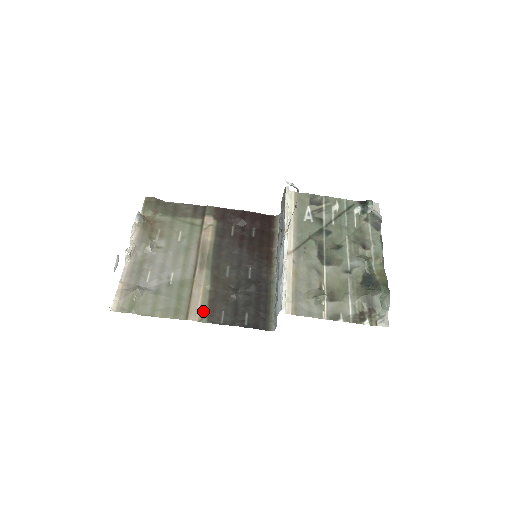
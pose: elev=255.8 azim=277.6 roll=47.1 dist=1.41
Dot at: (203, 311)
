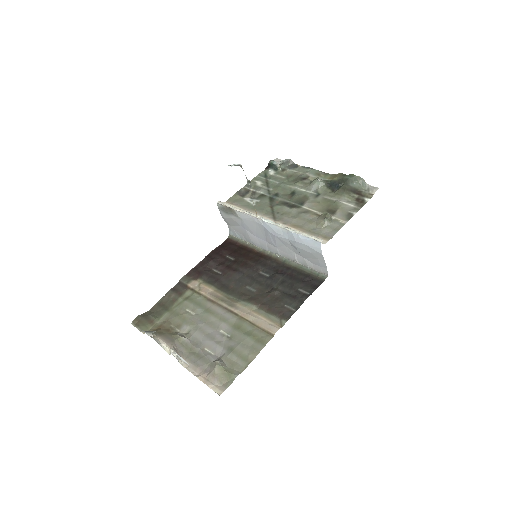
Dot at: (274, 320)
